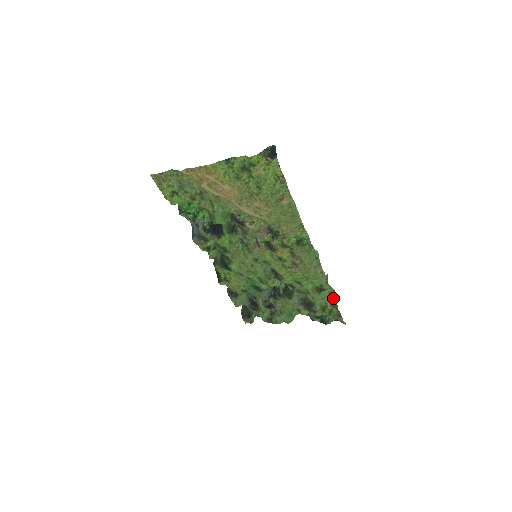
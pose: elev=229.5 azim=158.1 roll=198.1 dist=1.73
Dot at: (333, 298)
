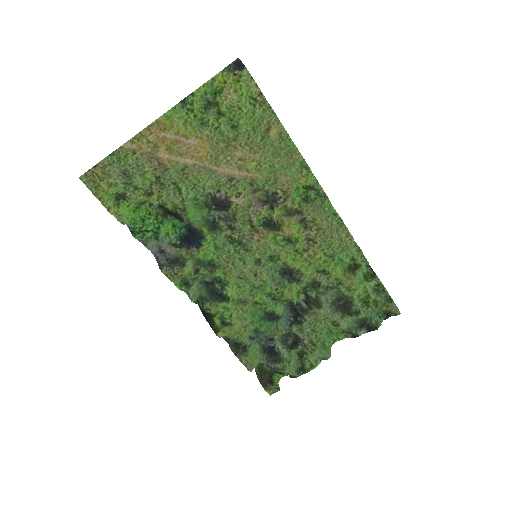
Dot at: (372, 276)
